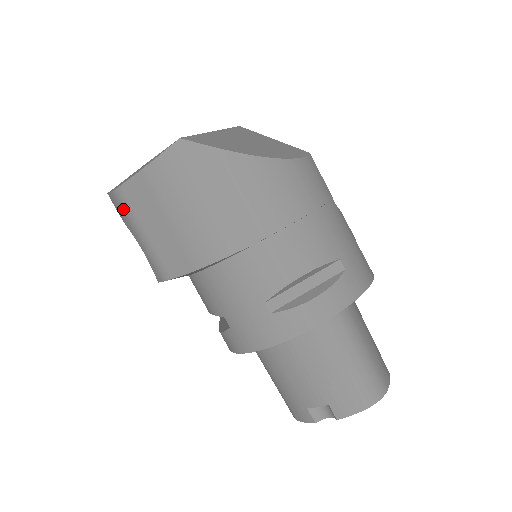
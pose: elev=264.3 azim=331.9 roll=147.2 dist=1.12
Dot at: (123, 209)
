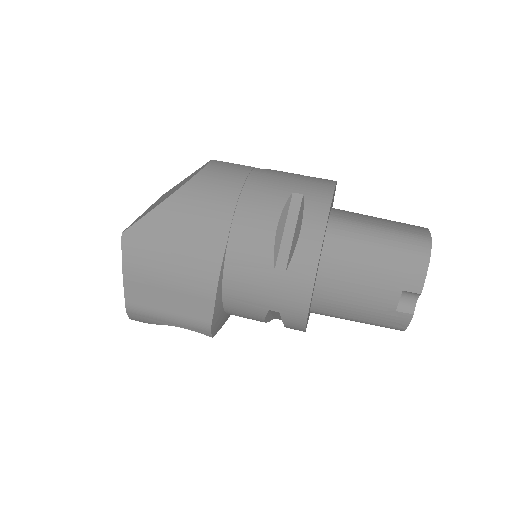
Dot at: (142, 315)
